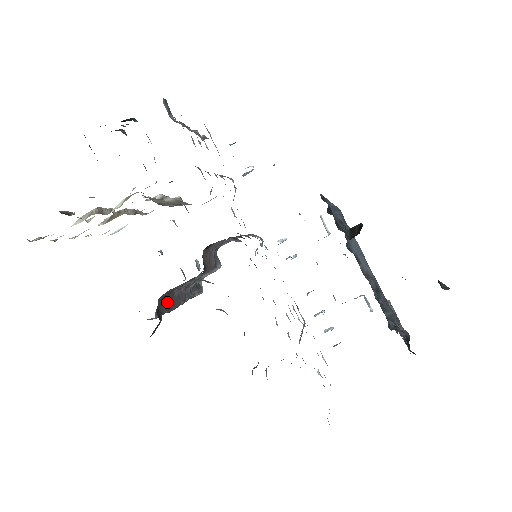
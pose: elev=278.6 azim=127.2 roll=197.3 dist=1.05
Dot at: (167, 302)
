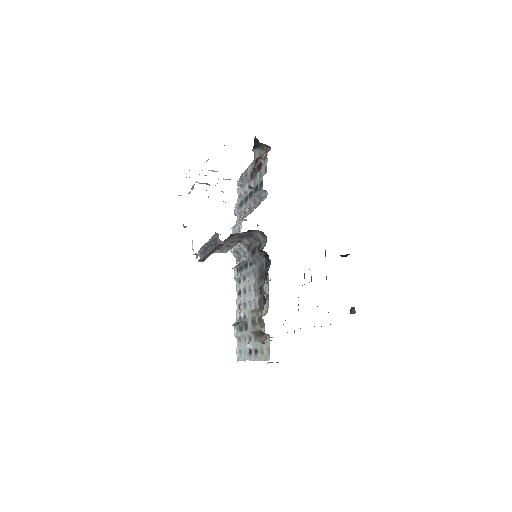
Dot at: occluded
